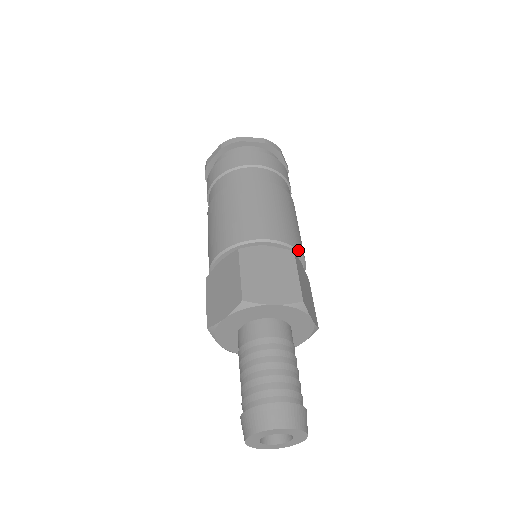
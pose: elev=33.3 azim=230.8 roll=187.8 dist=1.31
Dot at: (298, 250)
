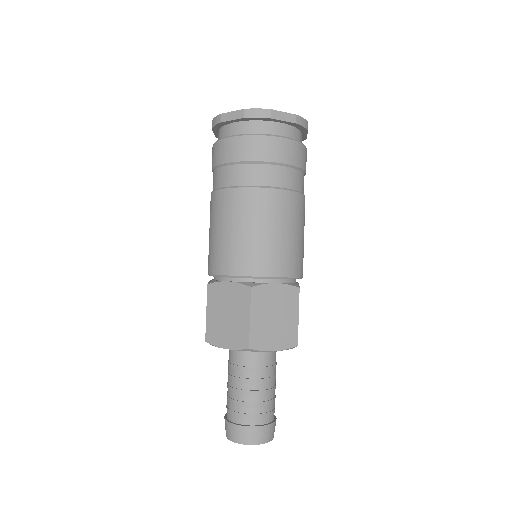
Dot at: (264, 277)
